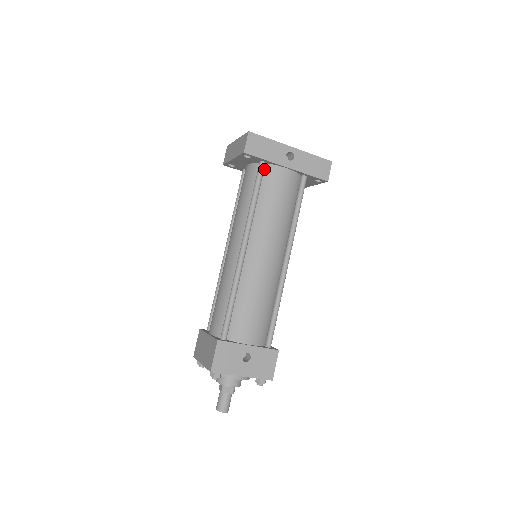
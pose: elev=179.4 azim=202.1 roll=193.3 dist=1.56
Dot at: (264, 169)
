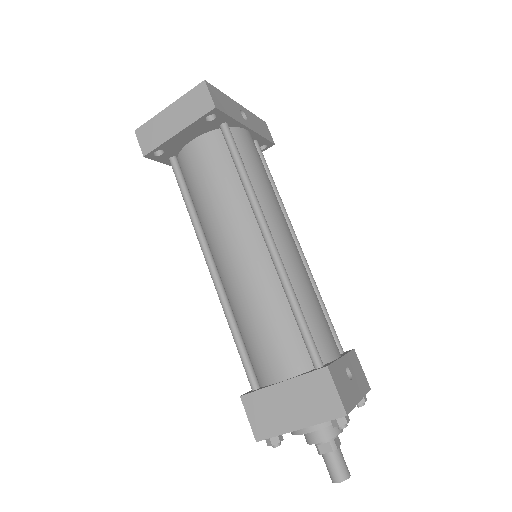
Dot at: occluded
